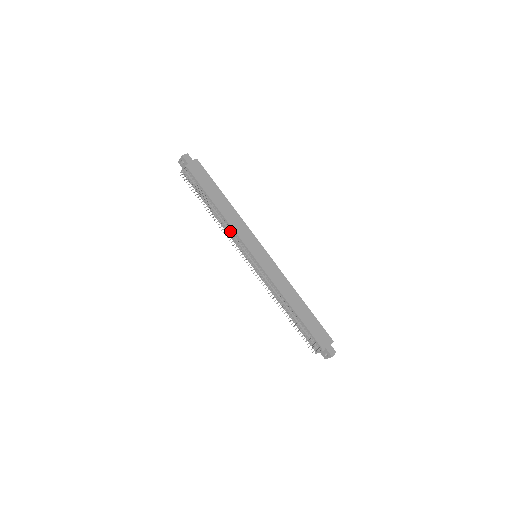
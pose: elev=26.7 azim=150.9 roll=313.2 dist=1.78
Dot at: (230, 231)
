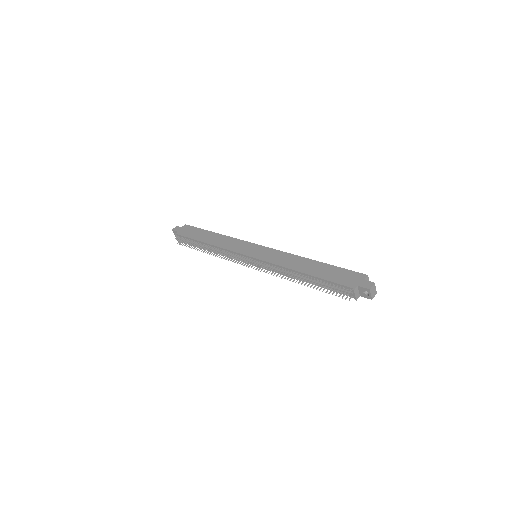
Dot at: (223, 252)
